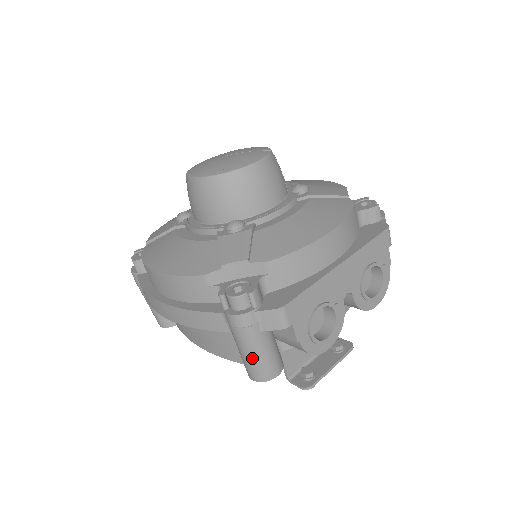
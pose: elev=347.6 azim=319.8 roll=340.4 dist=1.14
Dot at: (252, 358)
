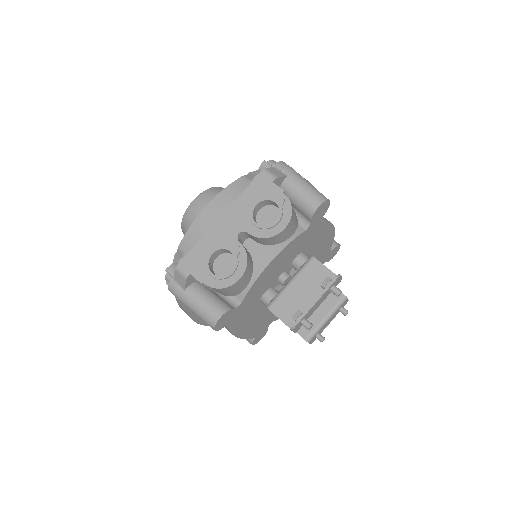
Dot at: (195, 312)
